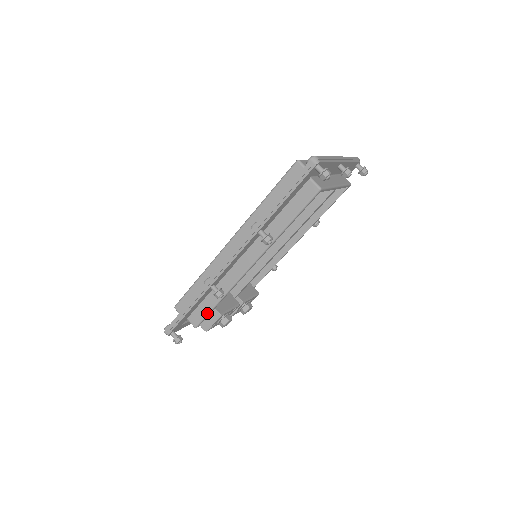
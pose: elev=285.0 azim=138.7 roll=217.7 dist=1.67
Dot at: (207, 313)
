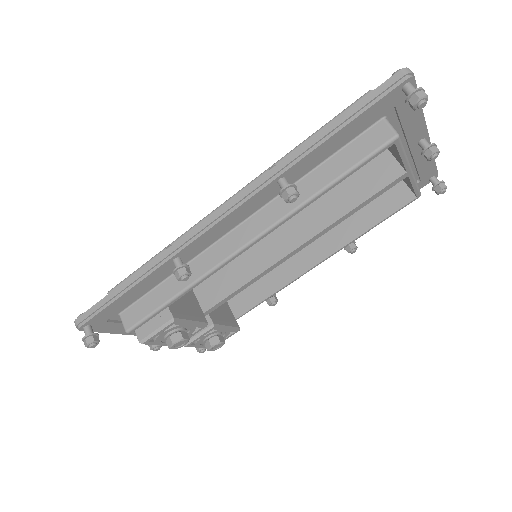
Dot at: (153, 310)
